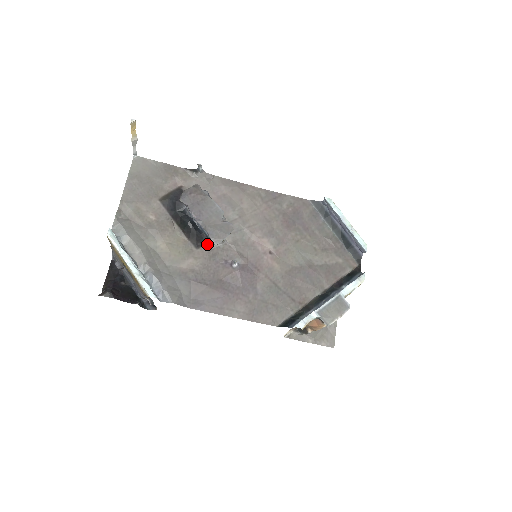
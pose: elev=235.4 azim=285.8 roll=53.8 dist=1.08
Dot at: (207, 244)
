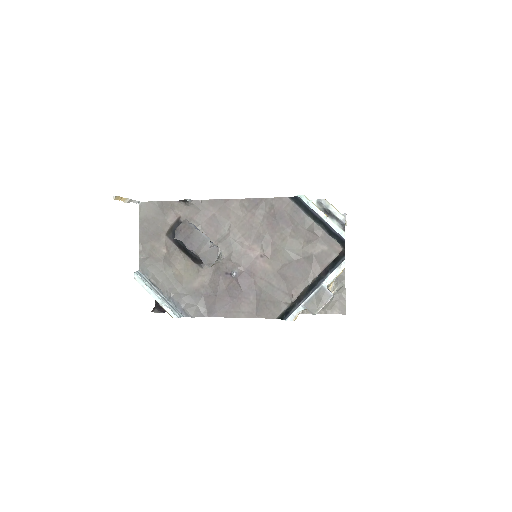
Dot at: occluded
